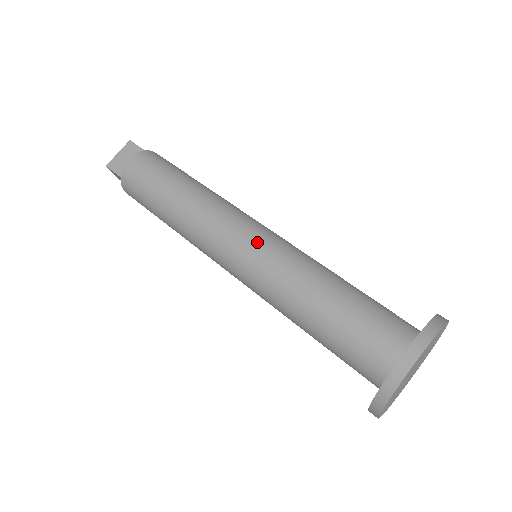
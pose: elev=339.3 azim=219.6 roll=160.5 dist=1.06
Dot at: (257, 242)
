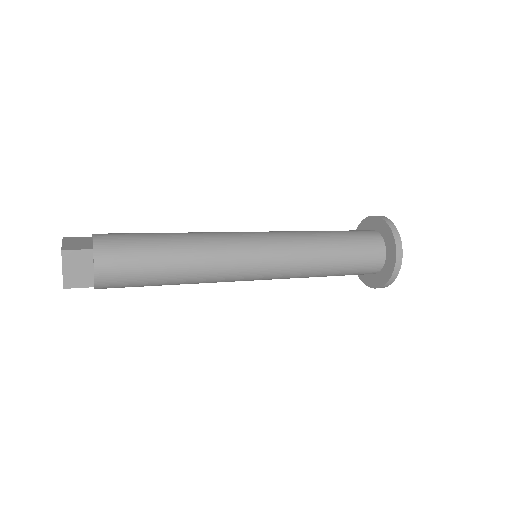
Dot at: occluded
